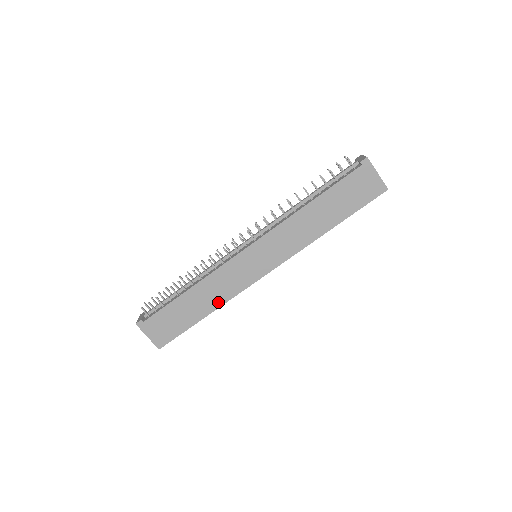
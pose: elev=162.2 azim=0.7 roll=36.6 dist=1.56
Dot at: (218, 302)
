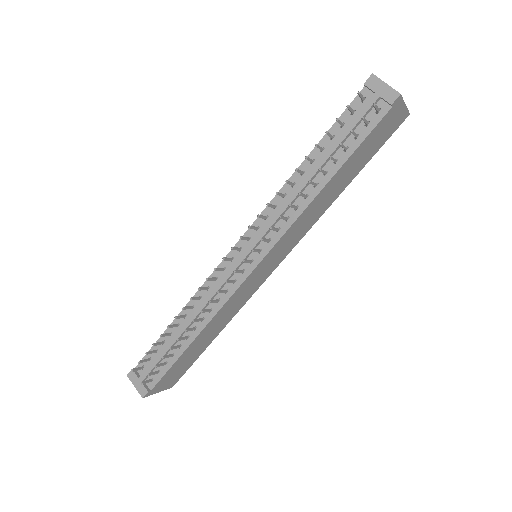
Dot at: (227, 321)
